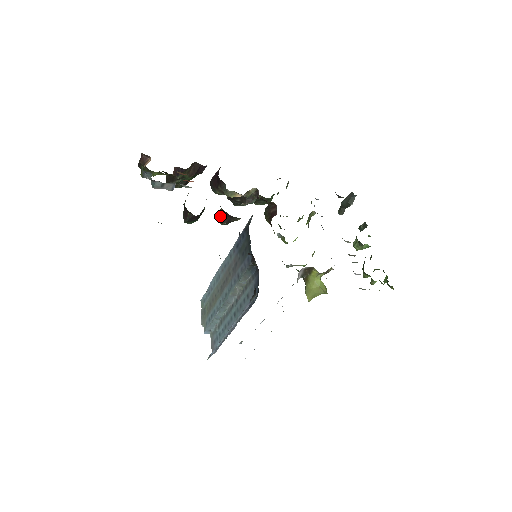
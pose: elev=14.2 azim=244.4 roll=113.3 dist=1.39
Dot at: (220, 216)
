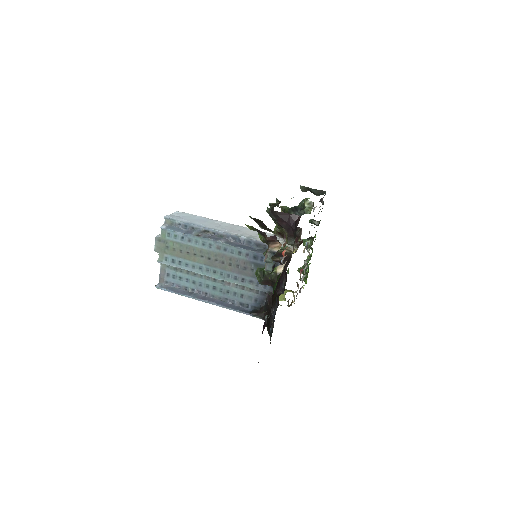
Dot at: (273, 259)
